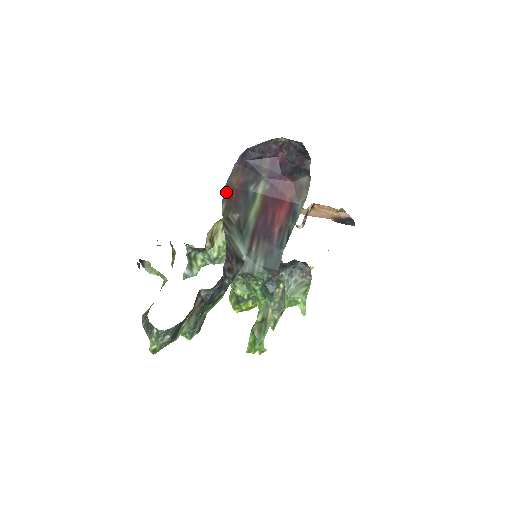
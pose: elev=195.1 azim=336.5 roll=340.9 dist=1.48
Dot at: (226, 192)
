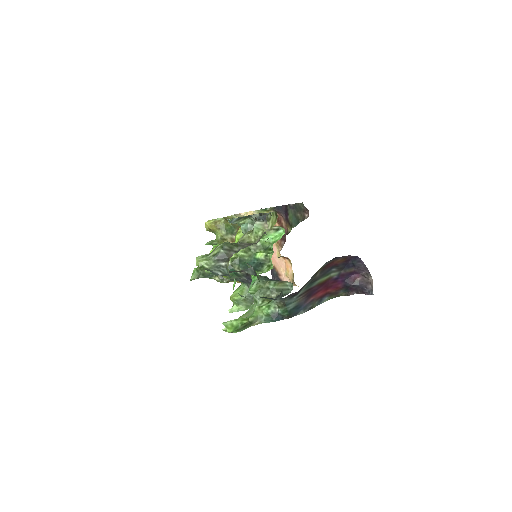
Dot at: (332, 260)
